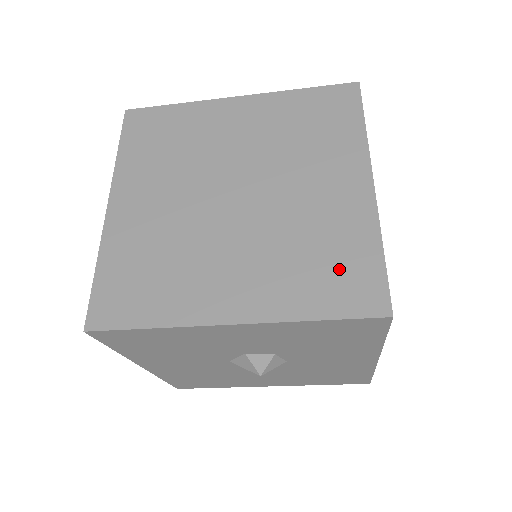
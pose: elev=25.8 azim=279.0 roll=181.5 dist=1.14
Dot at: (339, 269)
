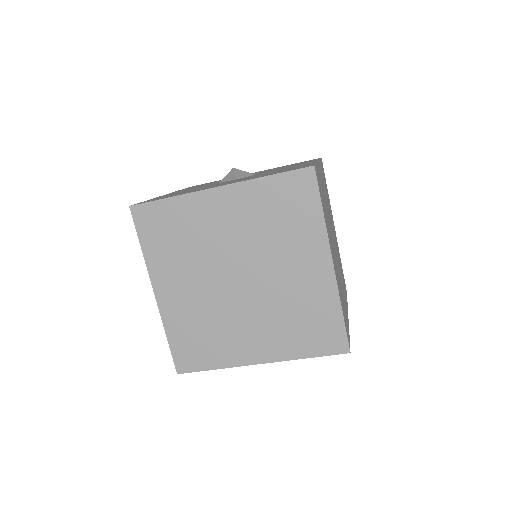
Dot at: (317, 327)
